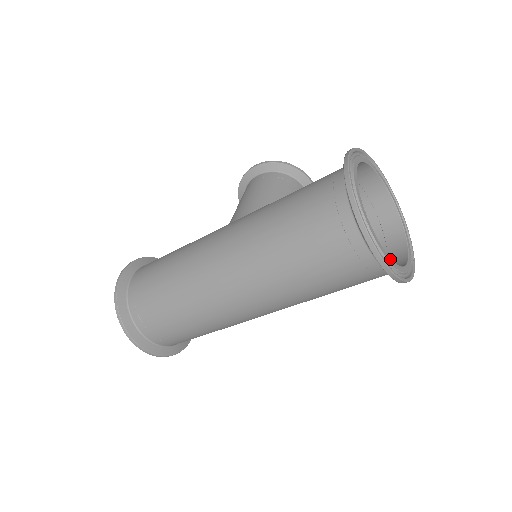
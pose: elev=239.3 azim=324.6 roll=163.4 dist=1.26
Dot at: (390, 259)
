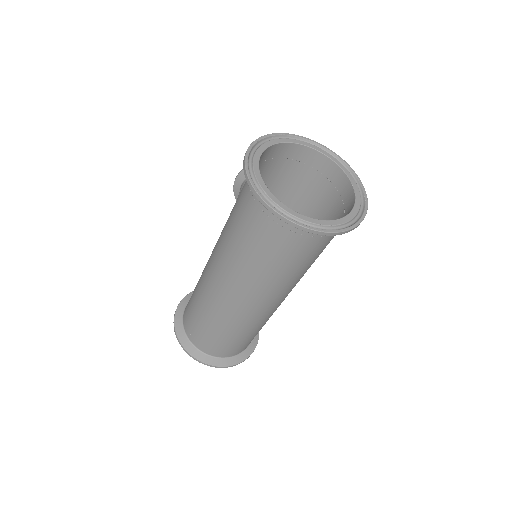
Dot at: (316, 220)
